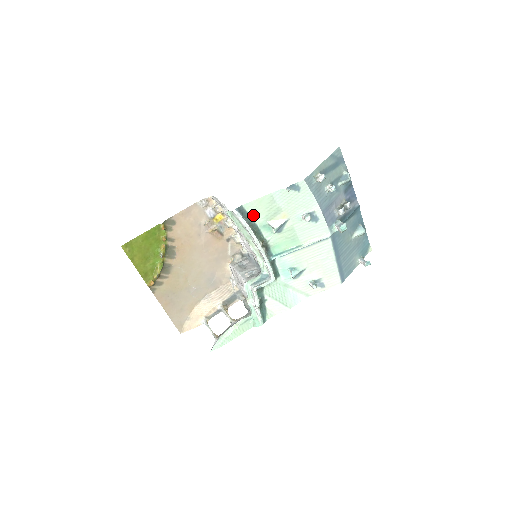
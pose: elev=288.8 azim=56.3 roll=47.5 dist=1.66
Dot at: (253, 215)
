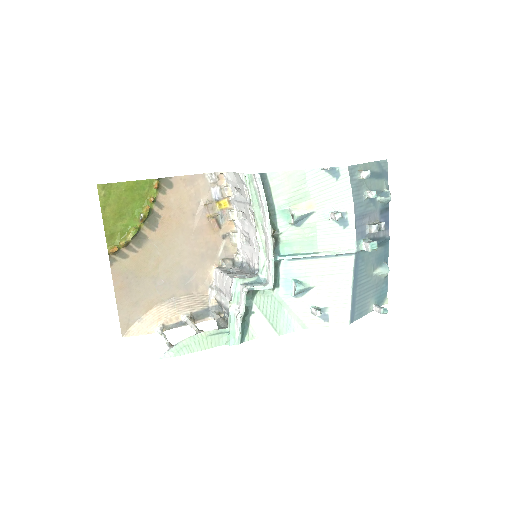
Dot at: (275, 191)
